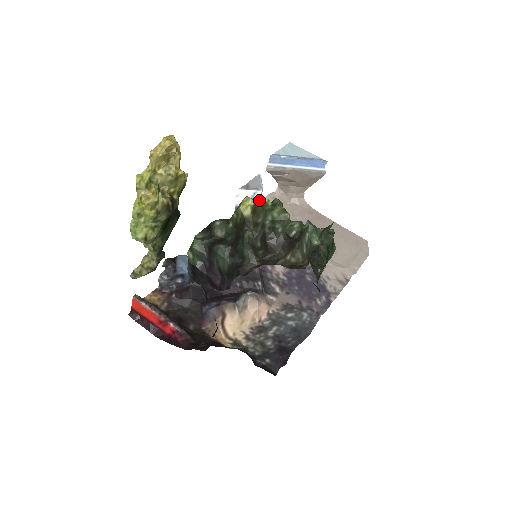
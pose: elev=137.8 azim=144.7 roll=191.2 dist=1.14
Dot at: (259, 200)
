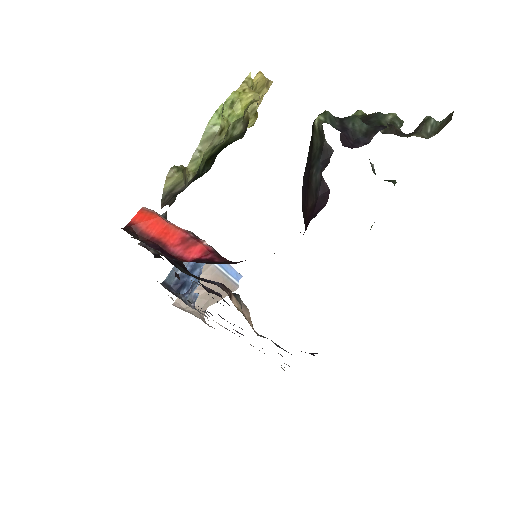
Dot at: occluded
